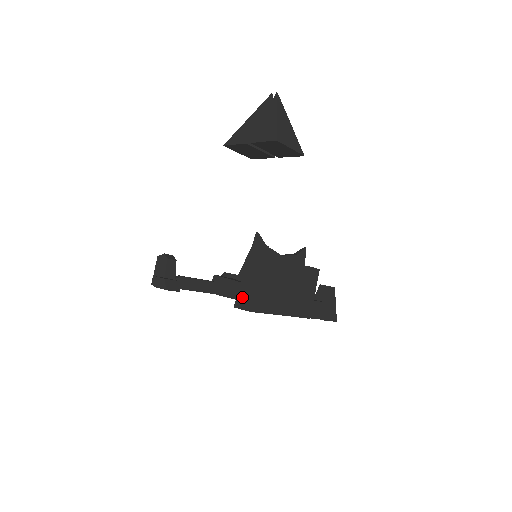
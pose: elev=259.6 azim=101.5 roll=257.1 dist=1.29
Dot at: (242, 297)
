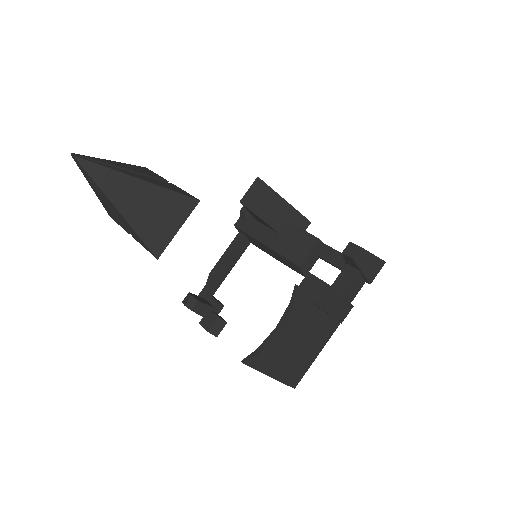
Dot at: occluded
